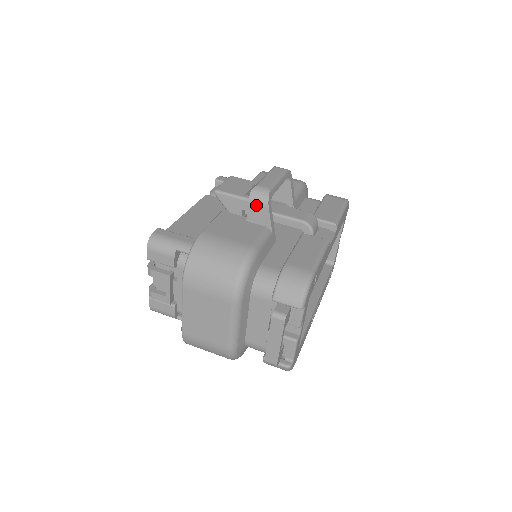
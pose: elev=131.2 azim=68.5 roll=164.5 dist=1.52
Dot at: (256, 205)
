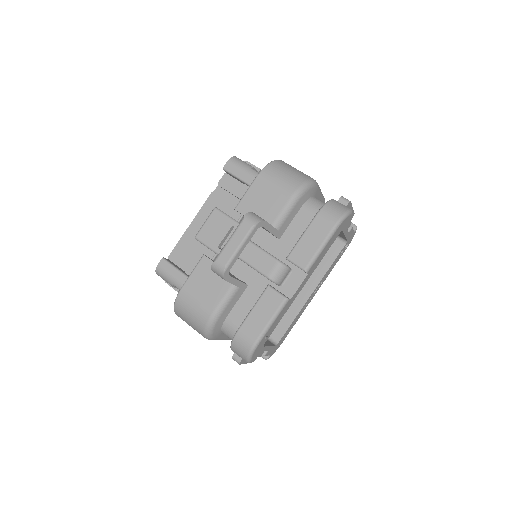
Dot at: (218, 275)
